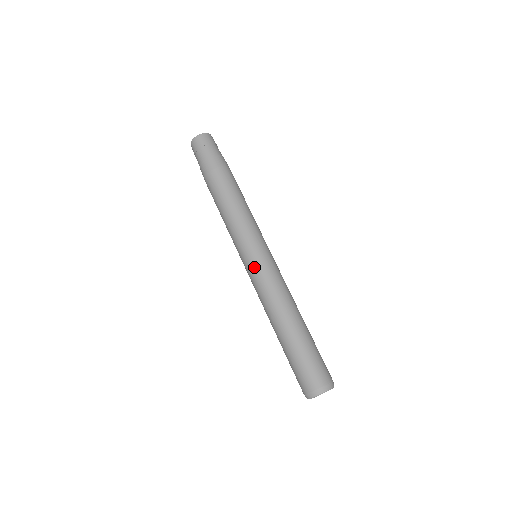
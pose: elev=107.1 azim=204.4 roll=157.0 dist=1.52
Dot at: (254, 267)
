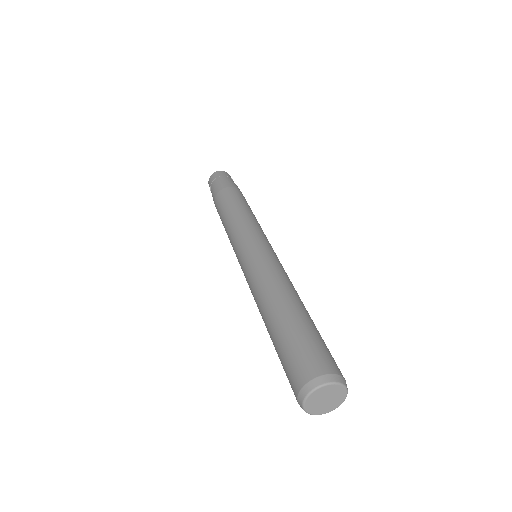
Dot at: (248, 255)
